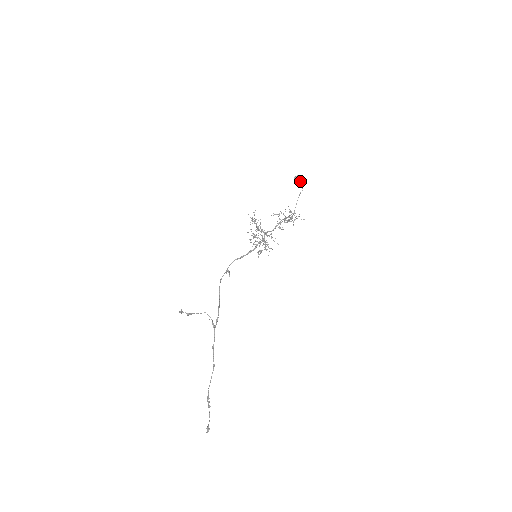
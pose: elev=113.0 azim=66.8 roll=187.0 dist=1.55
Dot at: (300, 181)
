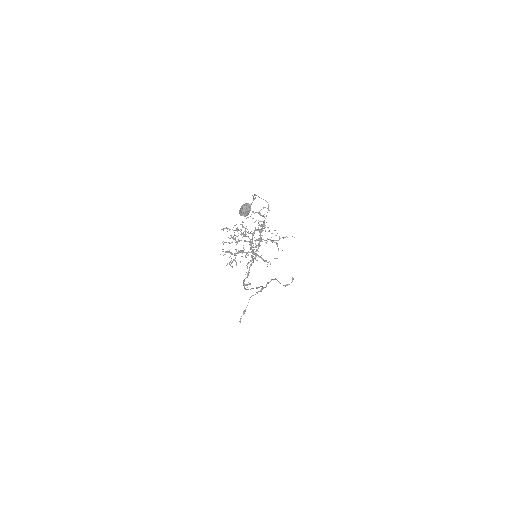
Dot at: (249, 207)
